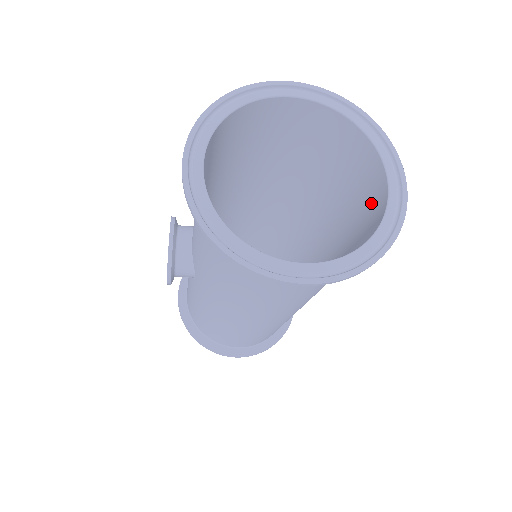
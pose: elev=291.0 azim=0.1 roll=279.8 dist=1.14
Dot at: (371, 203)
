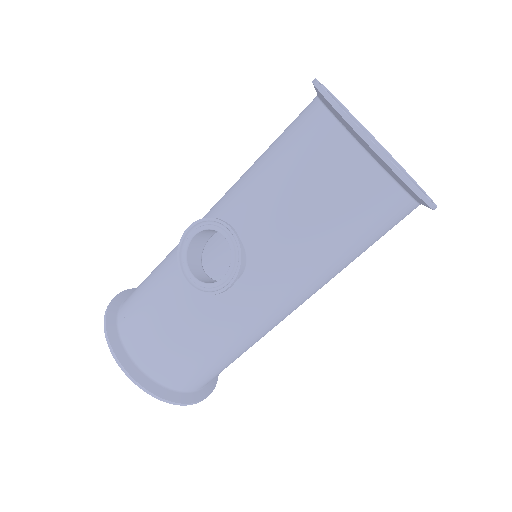
Dot at: occluded
